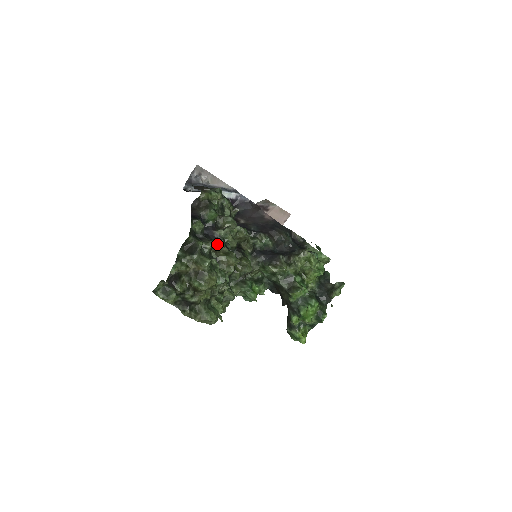
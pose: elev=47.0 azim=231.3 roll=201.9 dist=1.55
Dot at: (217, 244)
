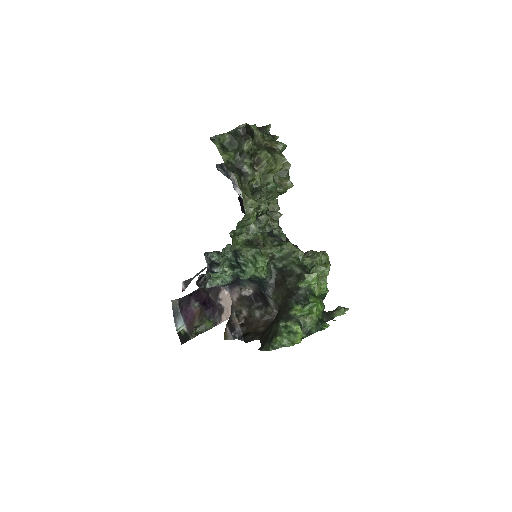
Dot at: occluded
